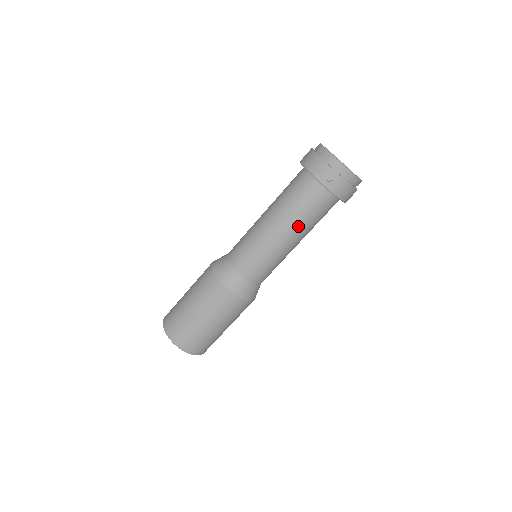
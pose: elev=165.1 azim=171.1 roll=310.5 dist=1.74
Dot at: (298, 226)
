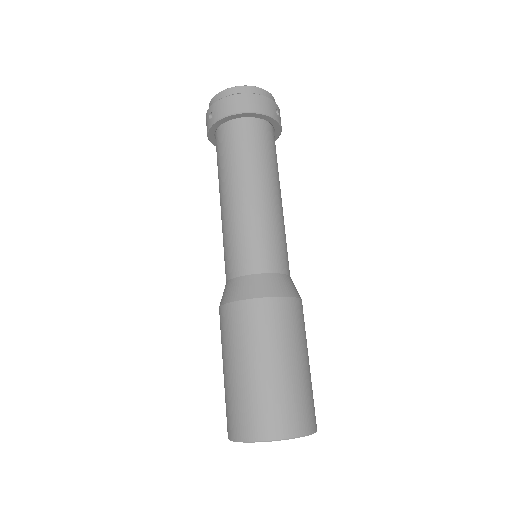
Dot at: (231, 176)
